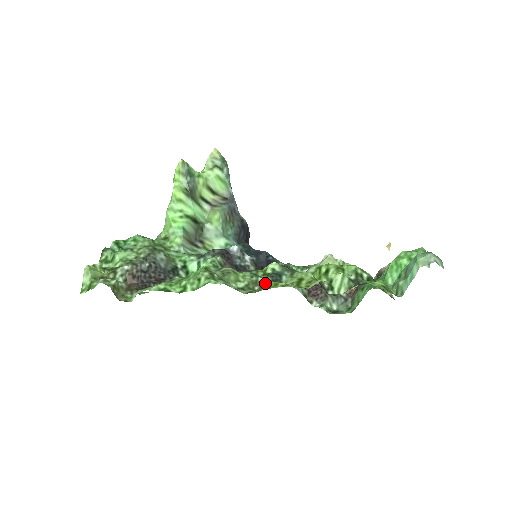
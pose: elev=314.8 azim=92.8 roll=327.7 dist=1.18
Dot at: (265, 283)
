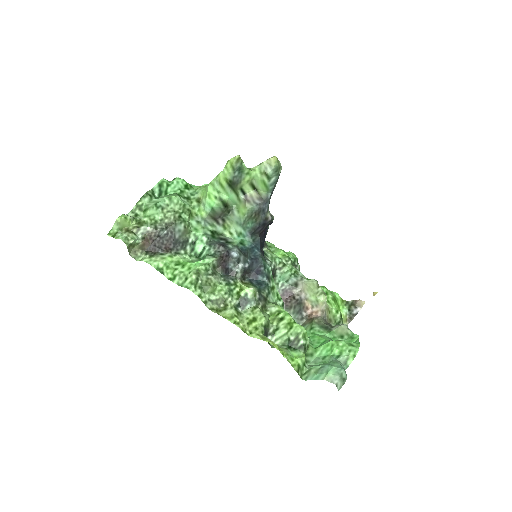
Dot at: (229, 307)
